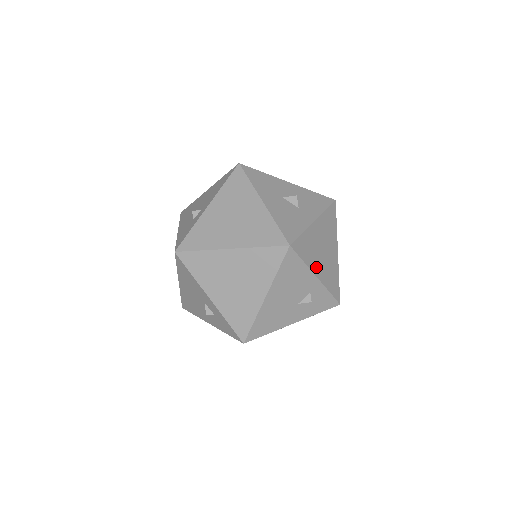
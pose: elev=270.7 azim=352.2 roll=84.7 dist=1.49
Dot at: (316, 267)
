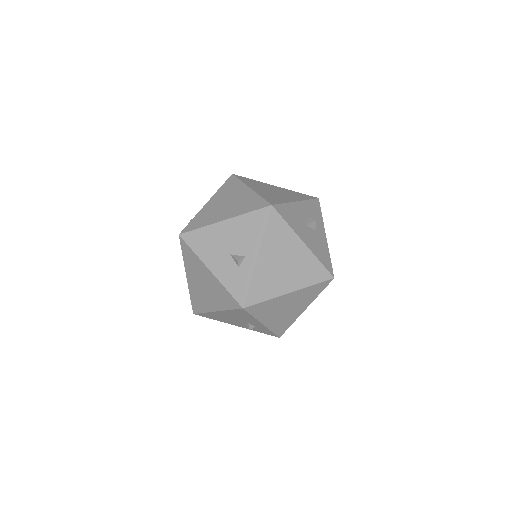
Dot at: occluded
